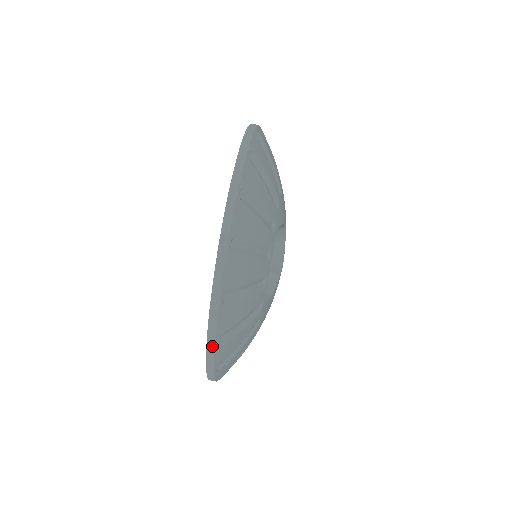
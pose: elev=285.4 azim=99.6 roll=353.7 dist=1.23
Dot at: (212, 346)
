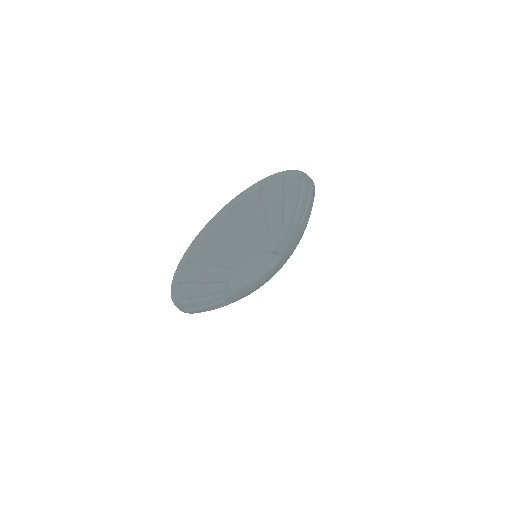
Dot at: (174, 301)
